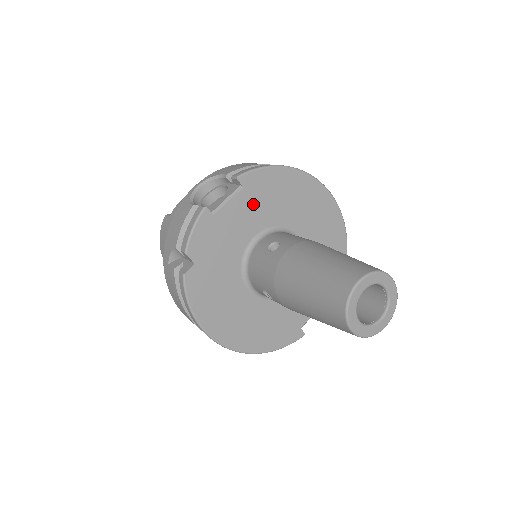
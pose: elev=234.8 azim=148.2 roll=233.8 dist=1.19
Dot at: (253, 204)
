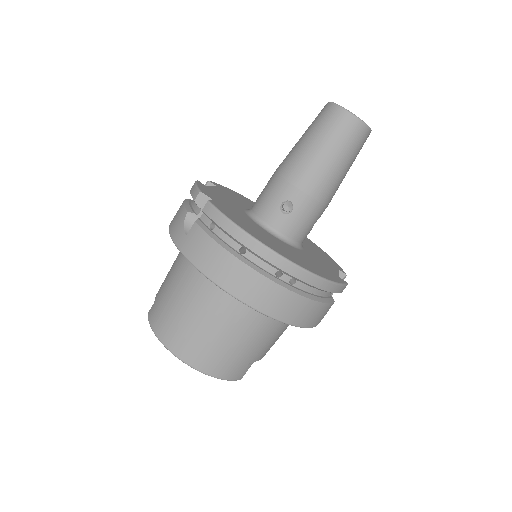
Dot at: (230, 196)
